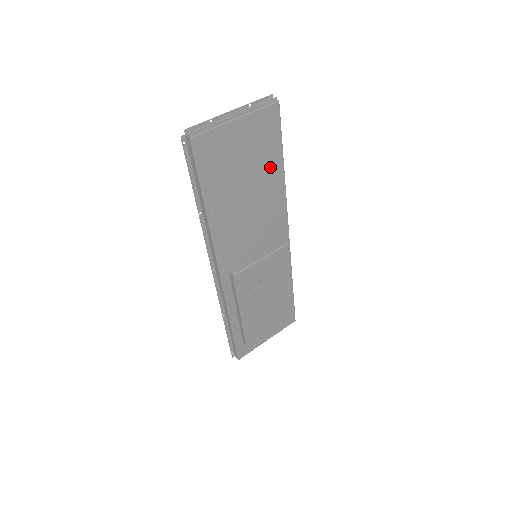
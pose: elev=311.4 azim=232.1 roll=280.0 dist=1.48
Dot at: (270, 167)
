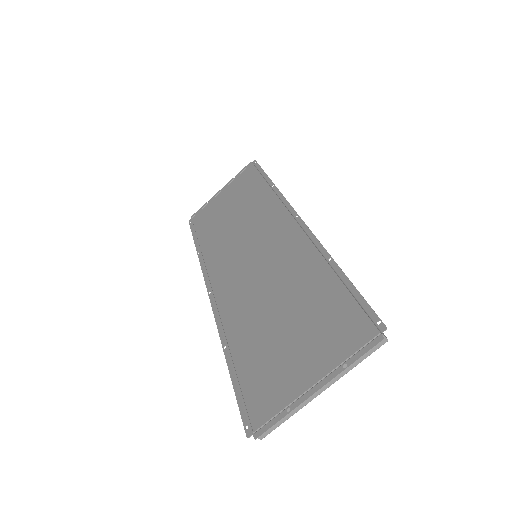
Dot at: occluded
